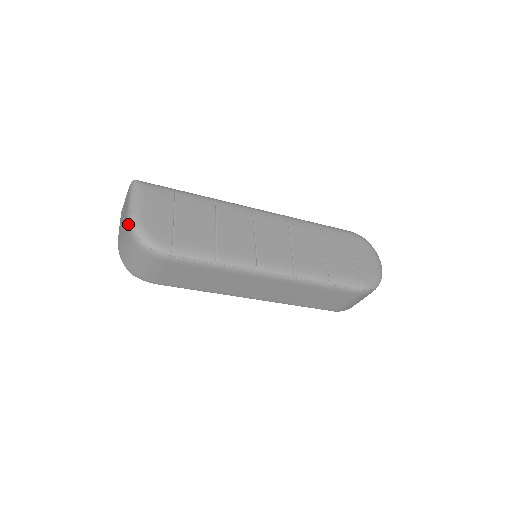
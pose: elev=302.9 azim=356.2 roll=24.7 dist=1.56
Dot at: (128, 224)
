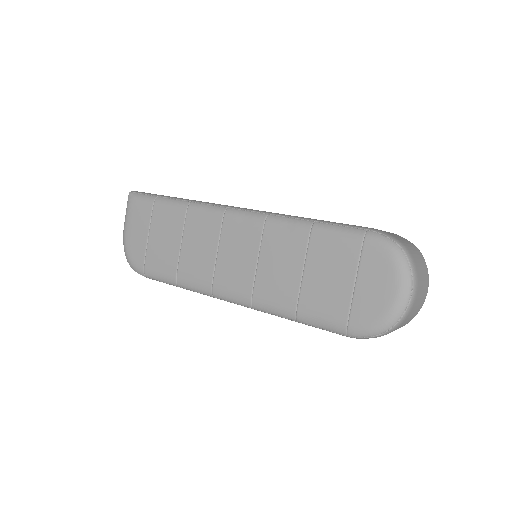
Dot at: occluded
